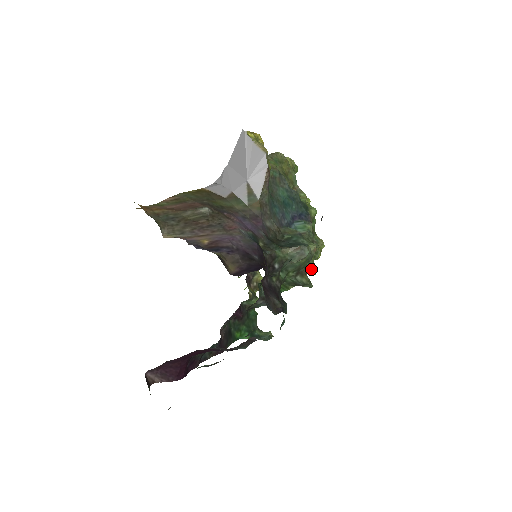
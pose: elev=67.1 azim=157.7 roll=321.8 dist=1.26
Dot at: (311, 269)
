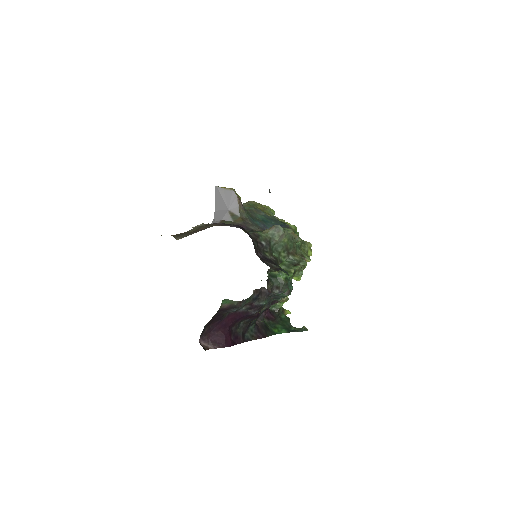
Dot at: (304, 257)
